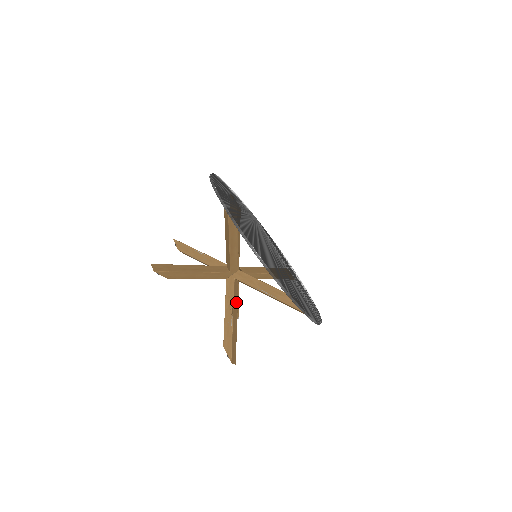
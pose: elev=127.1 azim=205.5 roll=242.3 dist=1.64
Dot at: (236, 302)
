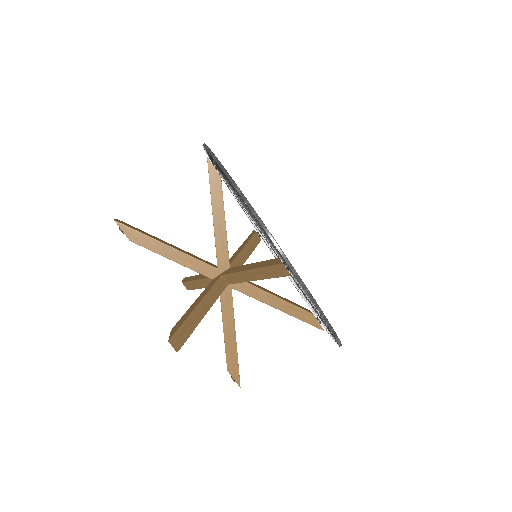
Dot at: occluded
